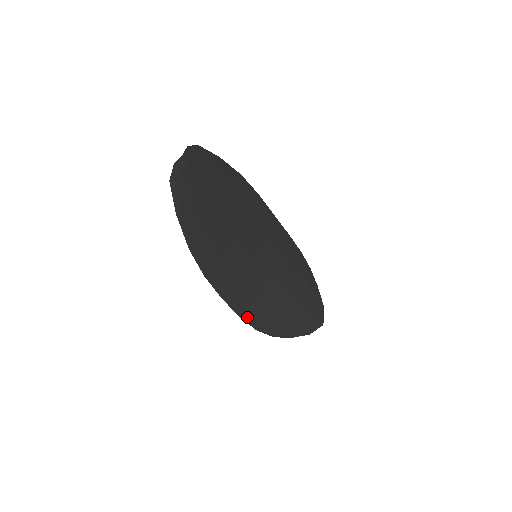
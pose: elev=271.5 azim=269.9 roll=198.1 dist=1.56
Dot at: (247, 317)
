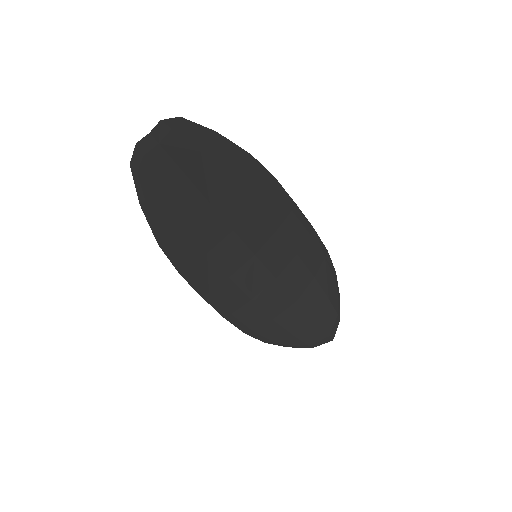
Dot at: (234, 319)
